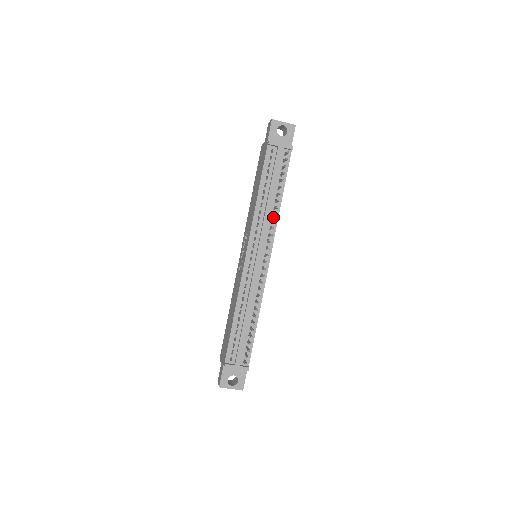
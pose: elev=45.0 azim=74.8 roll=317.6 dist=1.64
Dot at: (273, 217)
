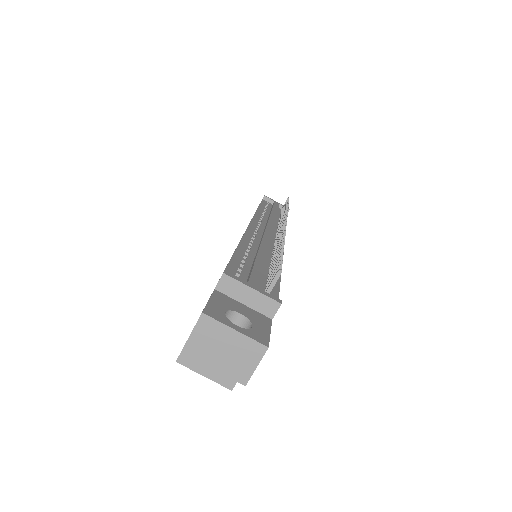
Dot at: occluded
